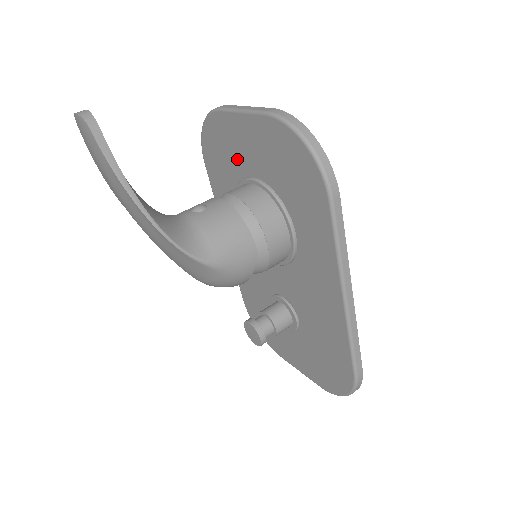
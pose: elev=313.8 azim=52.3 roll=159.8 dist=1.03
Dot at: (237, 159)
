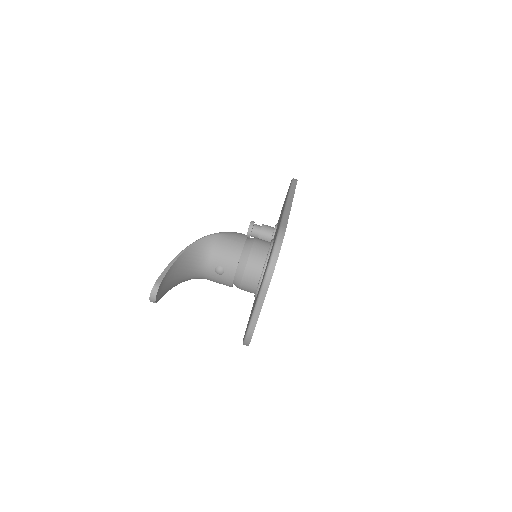
Dot at: (263, 276)
